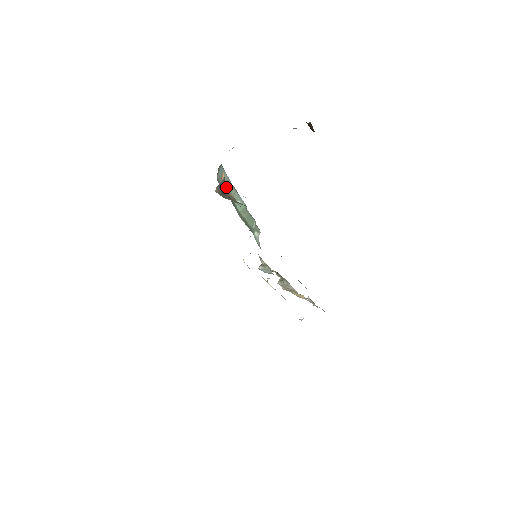
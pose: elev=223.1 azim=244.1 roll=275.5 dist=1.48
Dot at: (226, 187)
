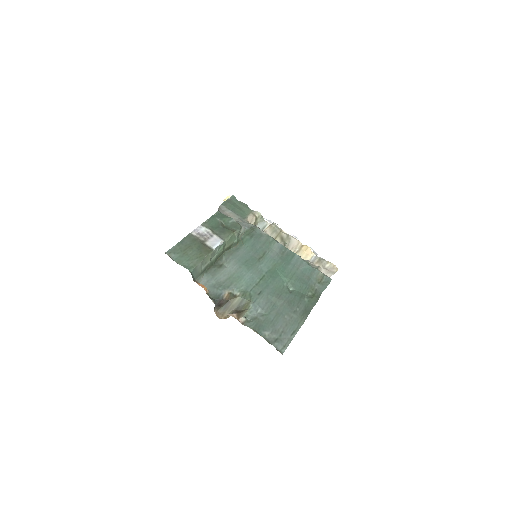
Dot at: (218, 299)
